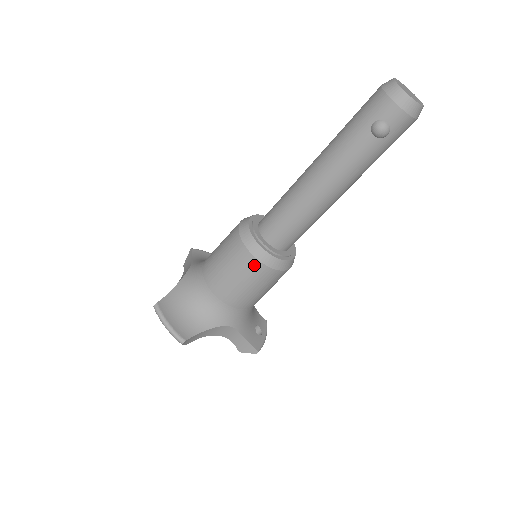
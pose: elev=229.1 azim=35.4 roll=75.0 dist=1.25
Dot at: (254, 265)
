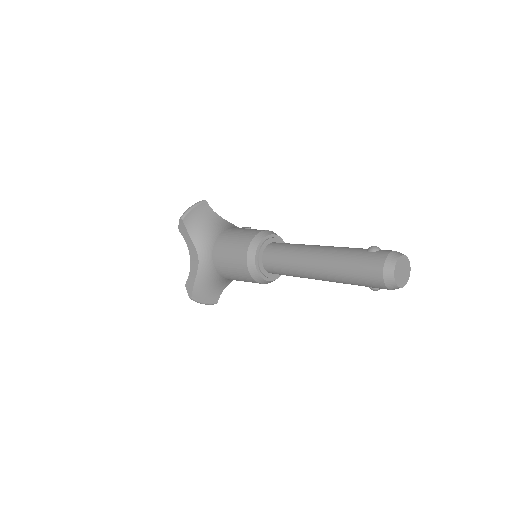
Dot at: occluded
